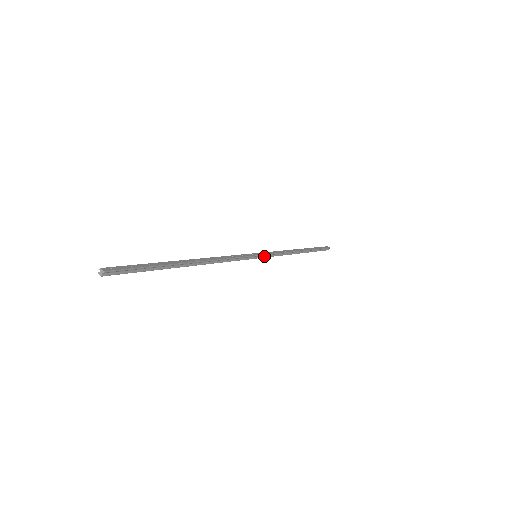
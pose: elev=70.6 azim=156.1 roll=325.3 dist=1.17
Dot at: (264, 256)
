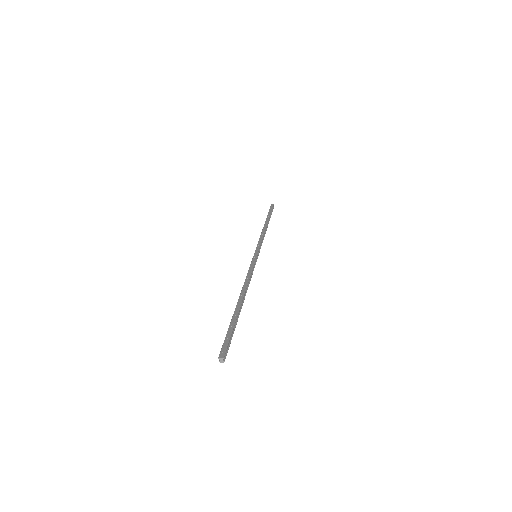
Dot at: (259, 251)
